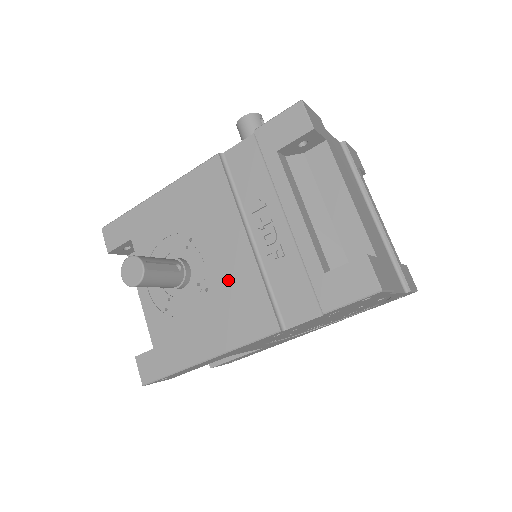
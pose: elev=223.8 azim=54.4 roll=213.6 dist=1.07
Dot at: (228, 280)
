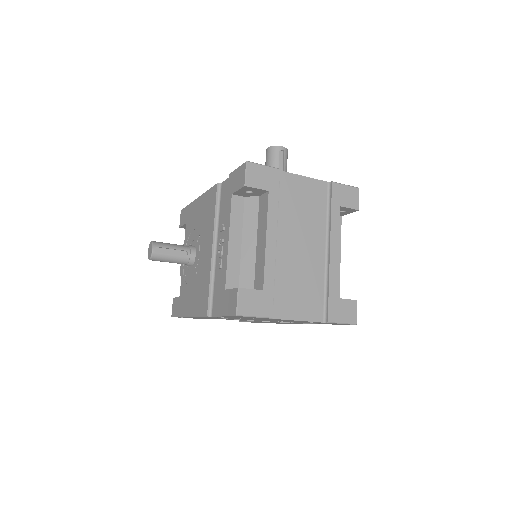
Dot at: (202, 271)
